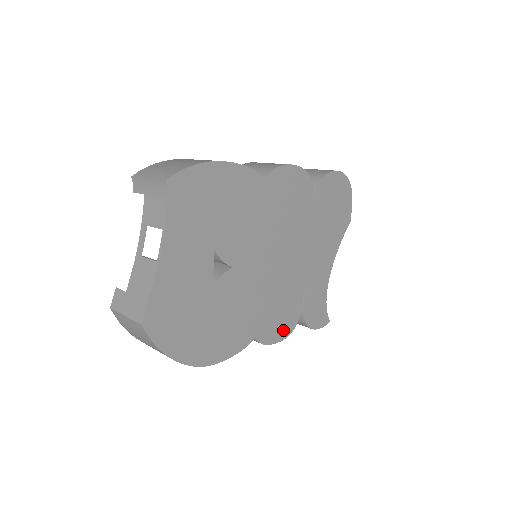
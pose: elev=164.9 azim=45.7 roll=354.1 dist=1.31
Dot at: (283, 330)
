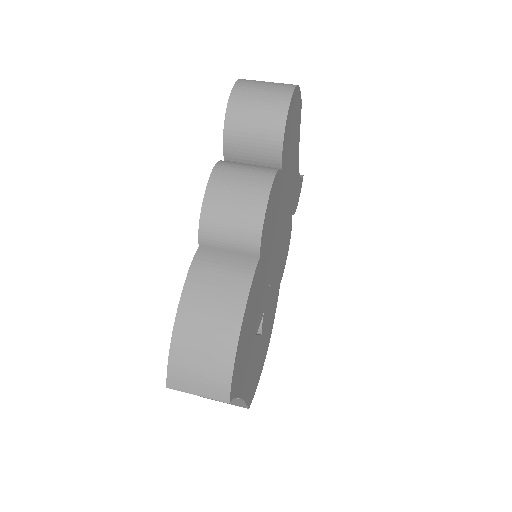
Dot at: (288, 246)
